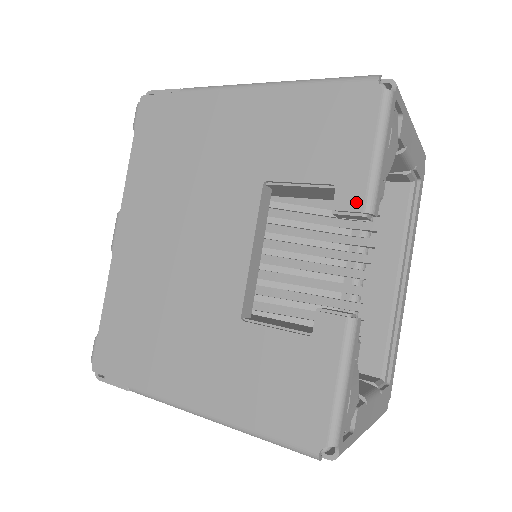
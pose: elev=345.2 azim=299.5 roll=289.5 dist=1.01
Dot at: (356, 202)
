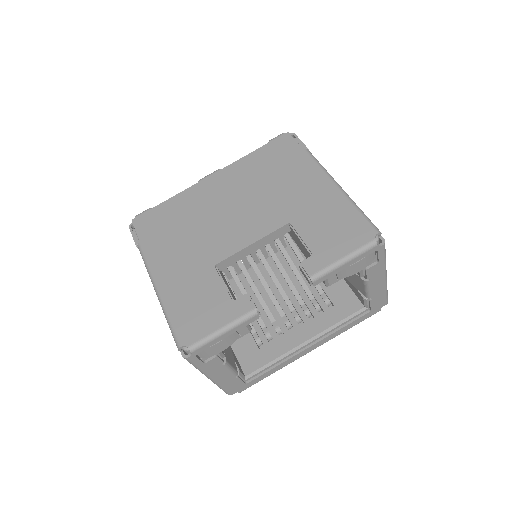
Dot at: (312, 270)
